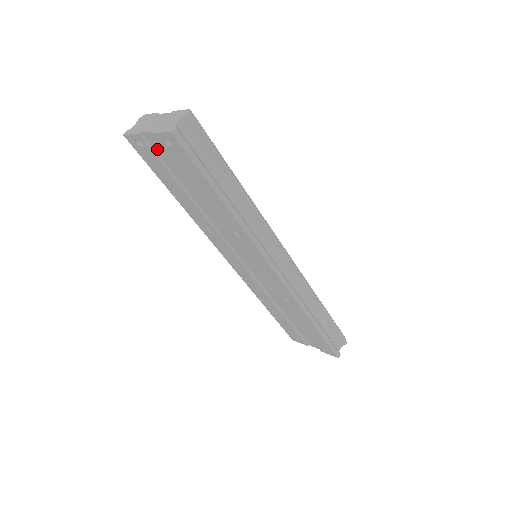
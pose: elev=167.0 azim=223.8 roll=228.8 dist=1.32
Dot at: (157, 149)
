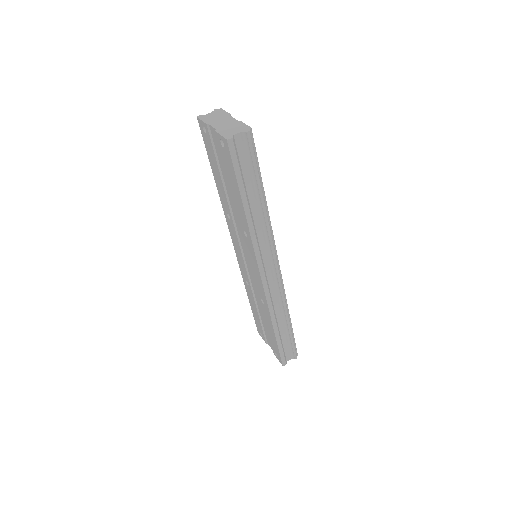
Dot at: (215, 142)
